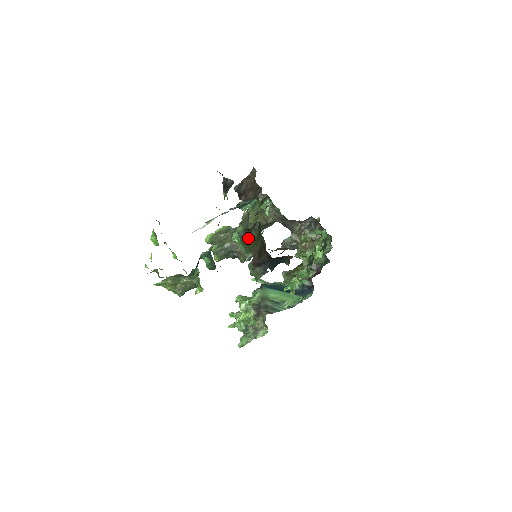
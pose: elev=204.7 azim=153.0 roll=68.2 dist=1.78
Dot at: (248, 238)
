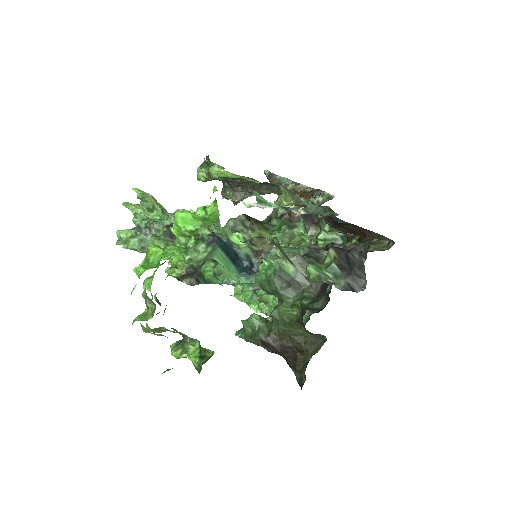
Dot at: (292, 322)
